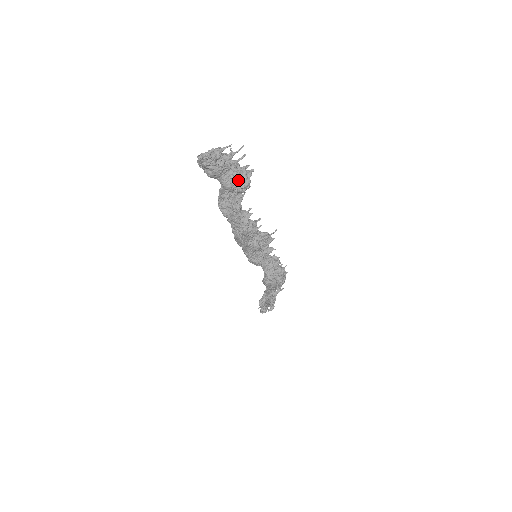
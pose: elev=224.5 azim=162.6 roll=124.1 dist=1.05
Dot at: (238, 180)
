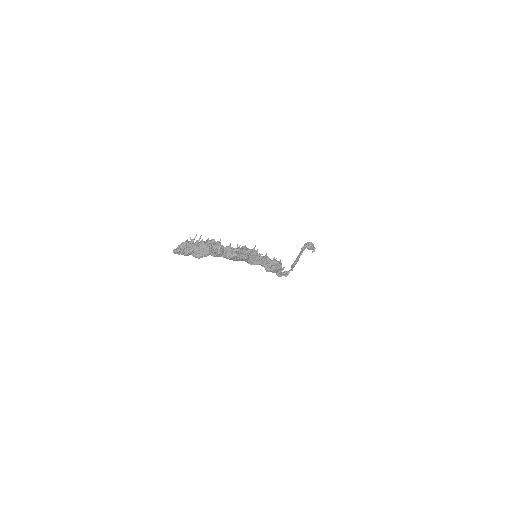
Dot at: (202, 252)
